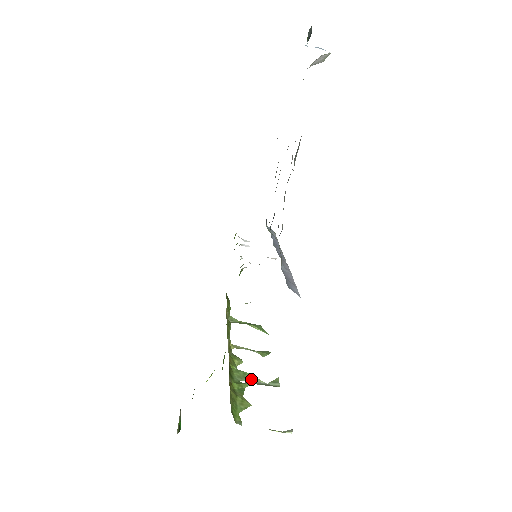
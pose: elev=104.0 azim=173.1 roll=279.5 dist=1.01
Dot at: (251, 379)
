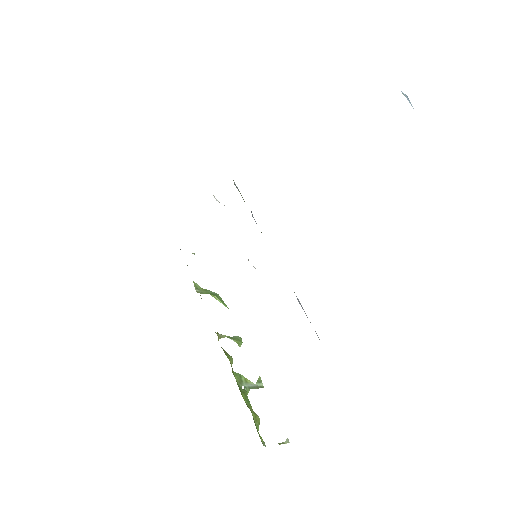
Dot at: (246, 382)
